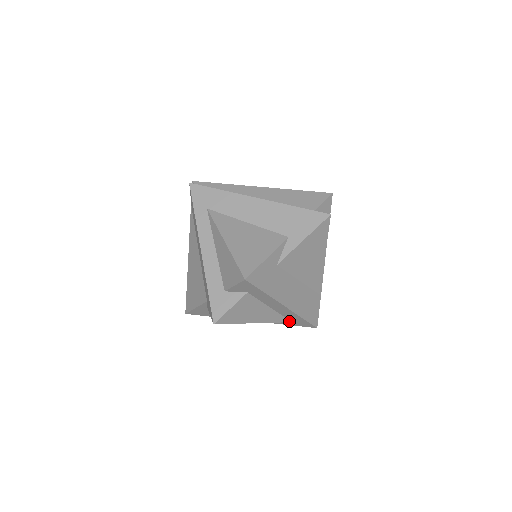
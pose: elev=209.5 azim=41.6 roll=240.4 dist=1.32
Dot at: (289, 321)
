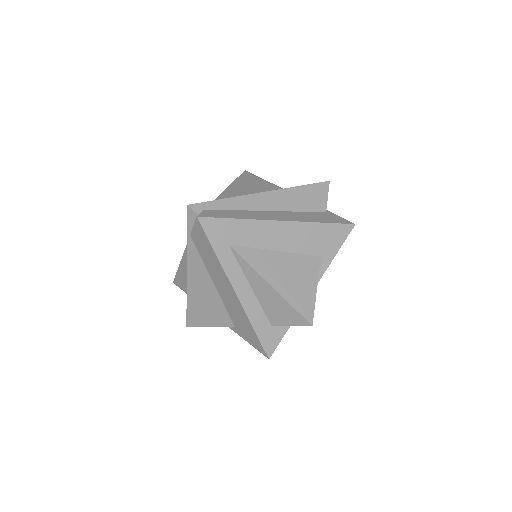
Dot at: occluded
